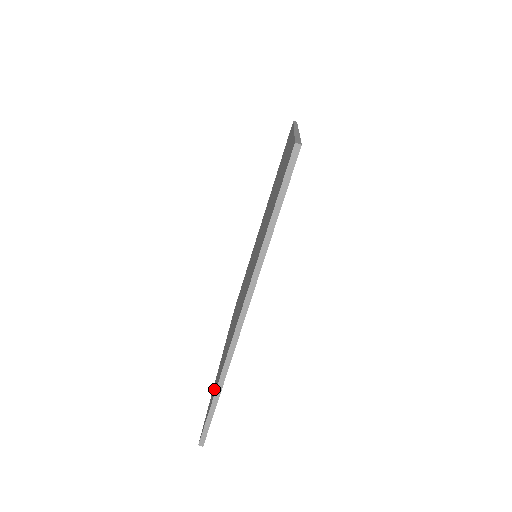
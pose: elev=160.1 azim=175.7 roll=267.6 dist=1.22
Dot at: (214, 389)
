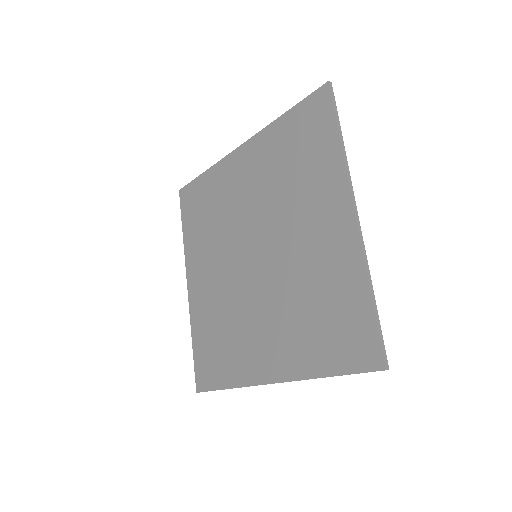
Dot at: (210, 360)
